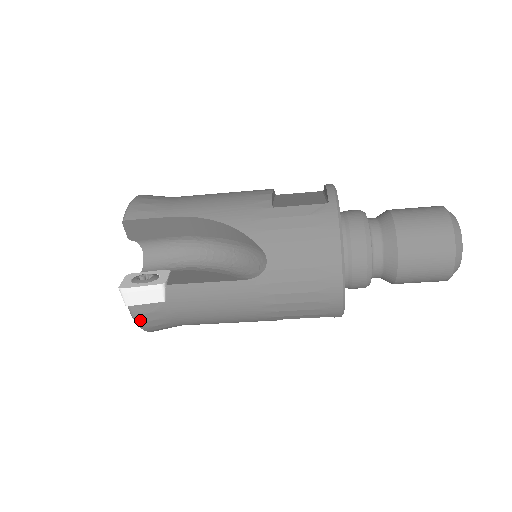
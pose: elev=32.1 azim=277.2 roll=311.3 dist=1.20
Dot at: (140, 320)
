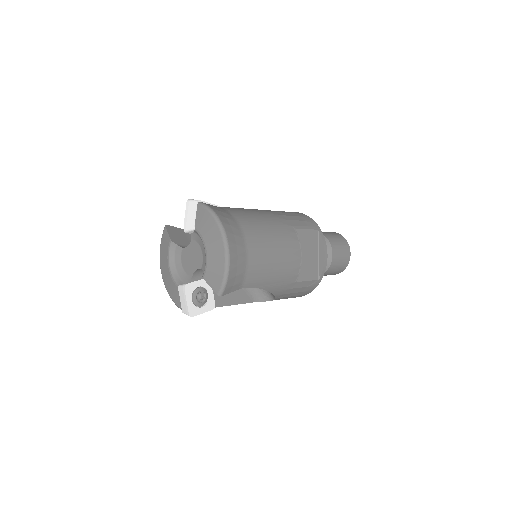
Dot at: occluded
